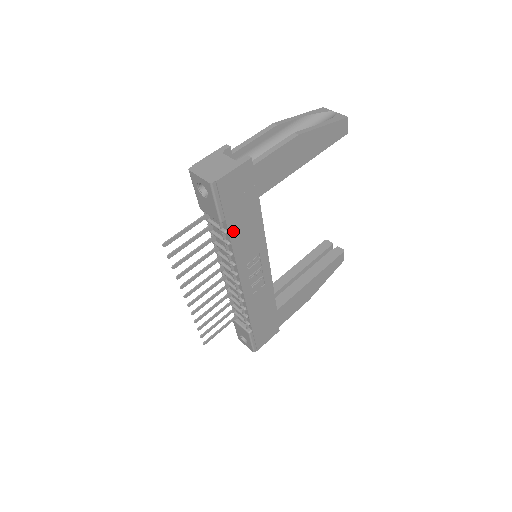
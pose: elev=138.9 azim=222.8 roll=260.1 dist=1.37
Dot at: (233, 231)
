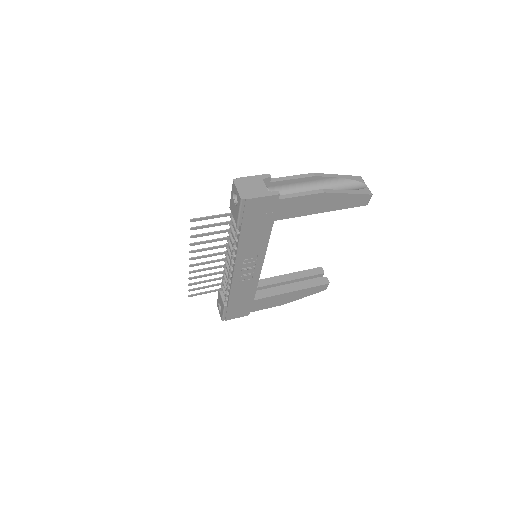
Dot at: (244, 235)
